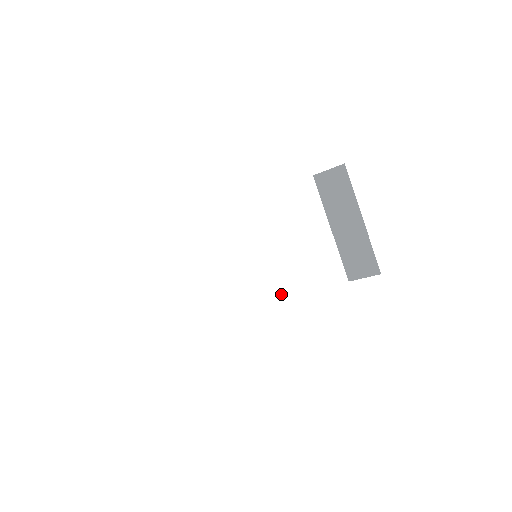
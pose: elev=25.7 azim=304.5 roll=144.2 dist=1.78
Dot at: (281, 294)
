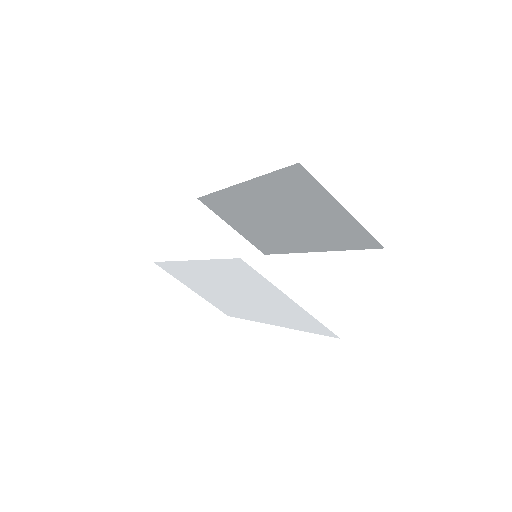
Dot at: (279, 317)
